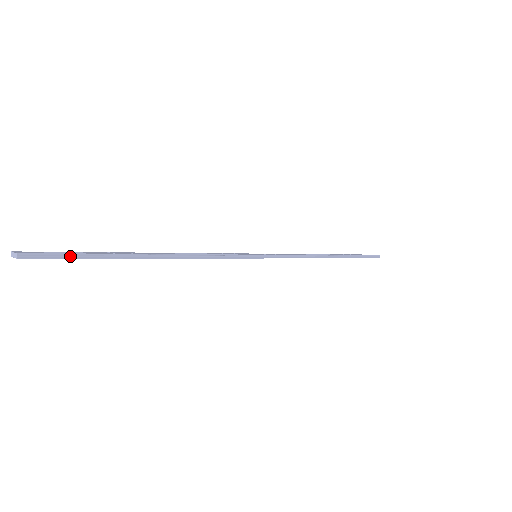
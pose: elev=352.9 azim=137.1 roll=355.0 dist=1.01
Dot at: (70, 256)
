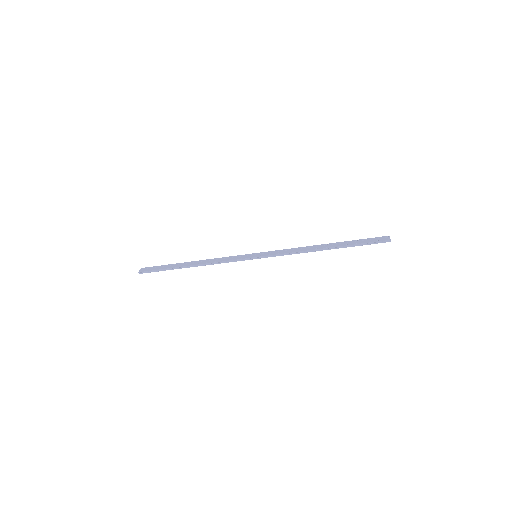
Dot at: (156, 271)
